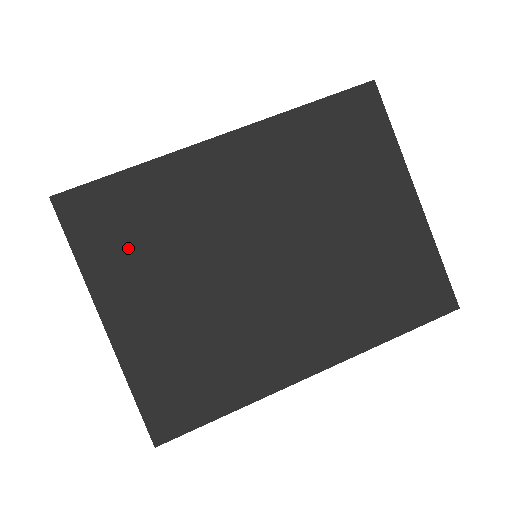
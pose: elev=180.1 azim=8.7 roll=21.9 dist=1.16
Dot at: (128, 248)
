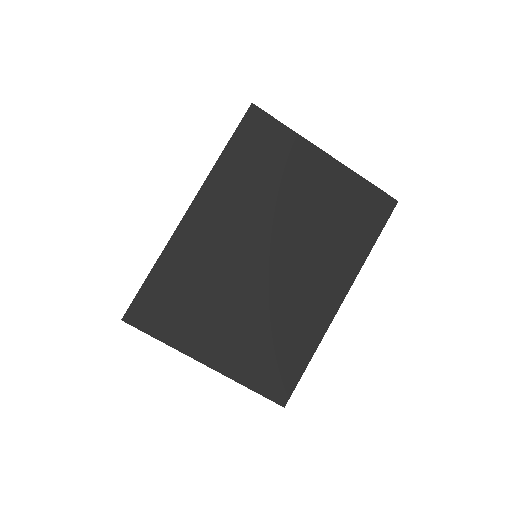
Dot at: (187, 314)
